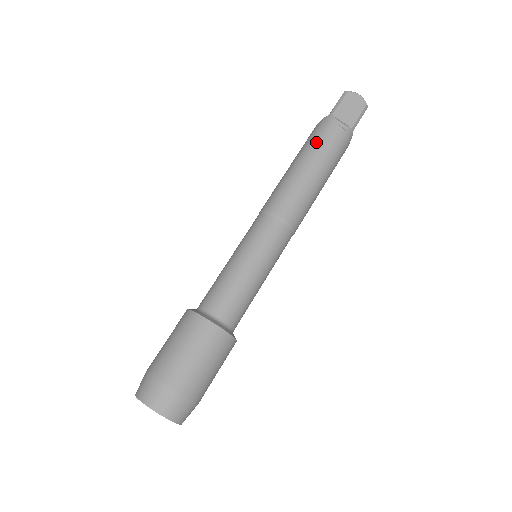
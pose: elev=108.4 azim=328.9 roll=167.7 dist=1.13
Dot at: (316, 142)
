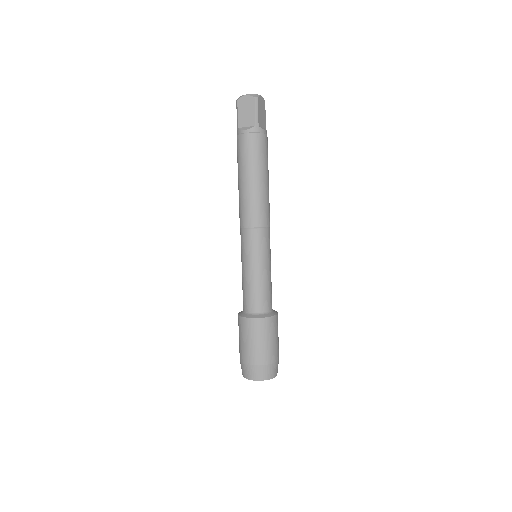
Dot at: (261, 156)
